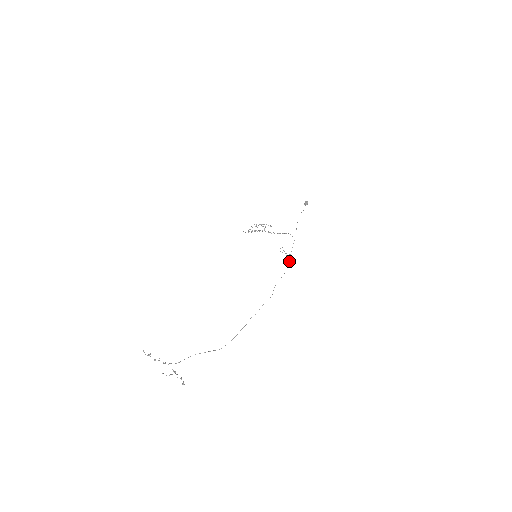
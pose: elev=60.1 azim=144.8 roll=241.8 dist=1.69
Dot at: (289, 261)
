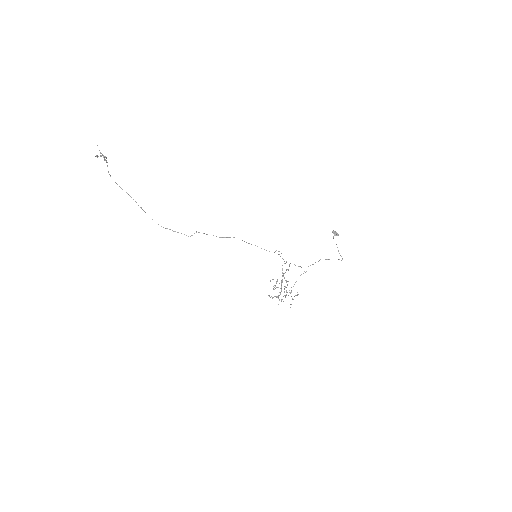
Dot at: occluded
